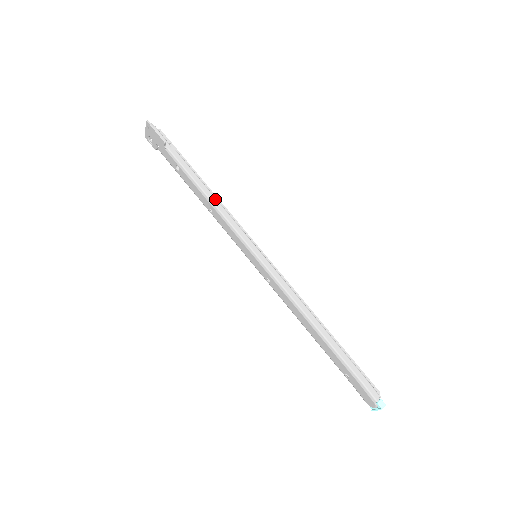
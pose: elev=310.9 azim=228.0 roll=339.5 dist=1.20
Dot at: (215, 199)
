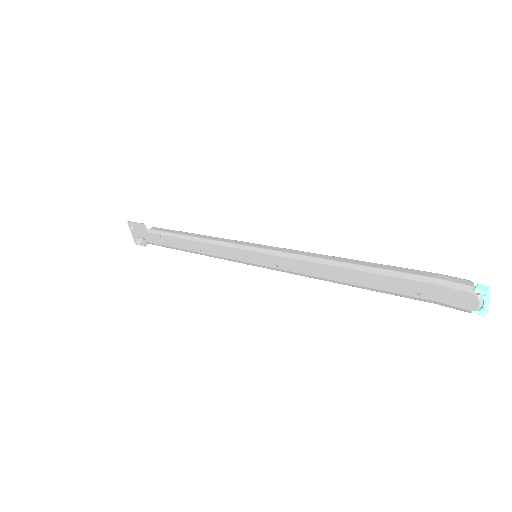
Dot at: (198, 235)
